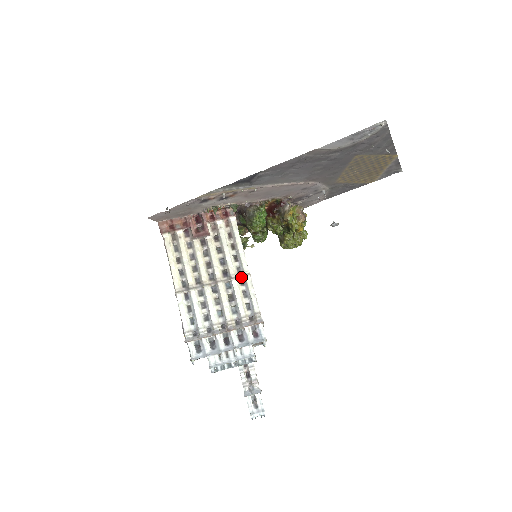
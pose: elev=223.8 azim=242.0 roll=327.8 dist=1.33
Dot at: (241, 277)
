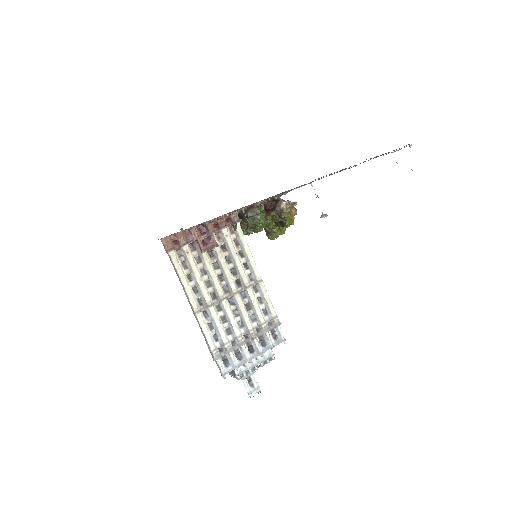
Dot at: (255, 284)
